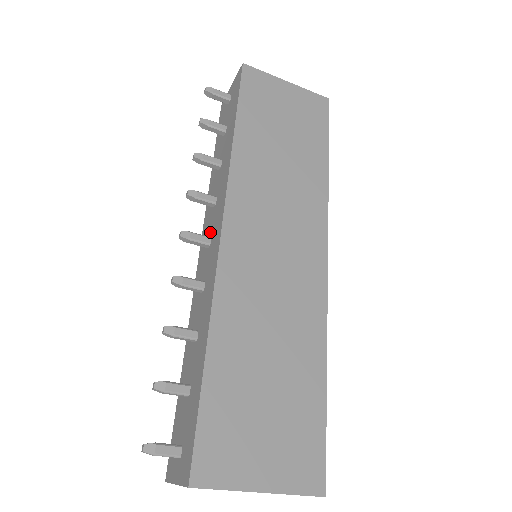
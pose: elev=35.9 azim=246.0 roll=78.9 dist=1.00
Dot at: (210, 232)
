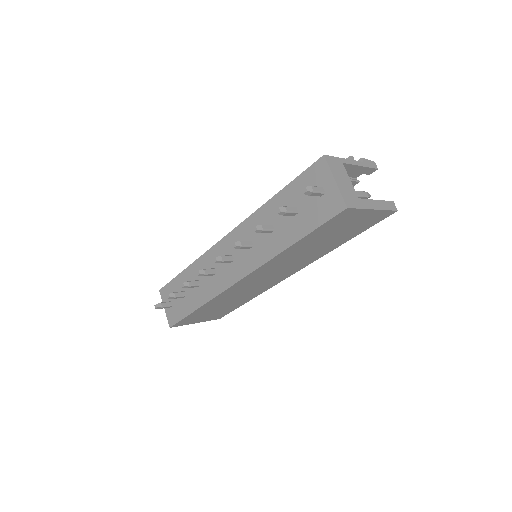
Dot at: (236, 254)
